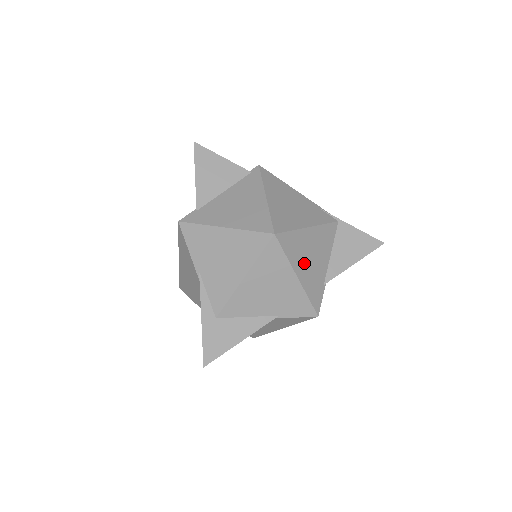
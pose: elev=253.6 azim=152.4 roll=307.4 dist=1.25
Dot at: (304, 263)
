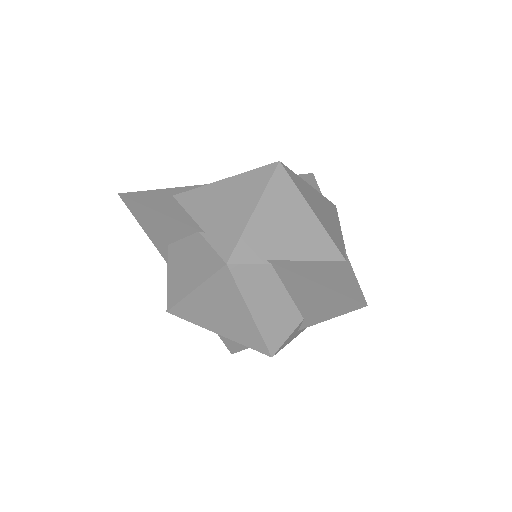
Dot at: (274, 215)
